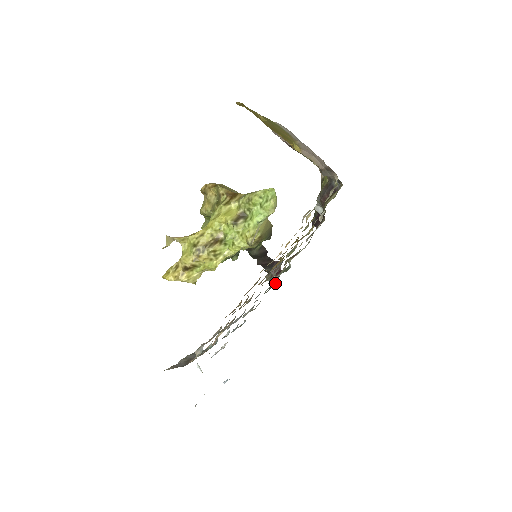
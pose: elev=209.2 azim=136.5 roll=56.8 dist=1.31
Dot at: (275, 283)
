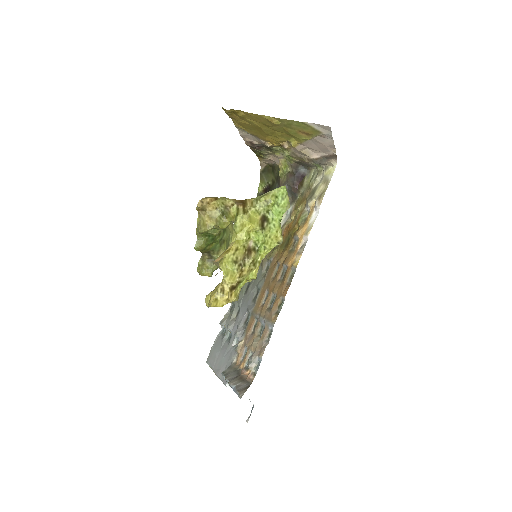
Dot at: occluded
